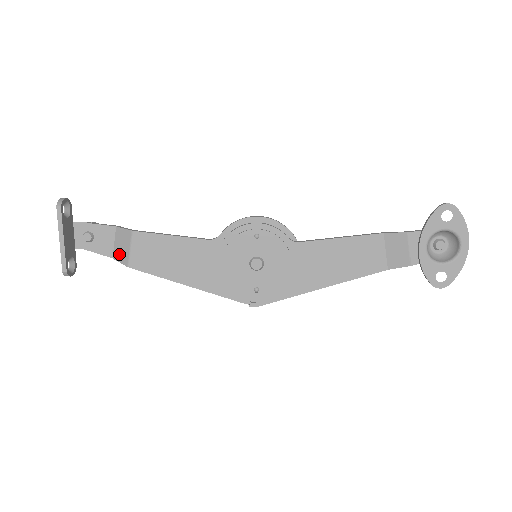
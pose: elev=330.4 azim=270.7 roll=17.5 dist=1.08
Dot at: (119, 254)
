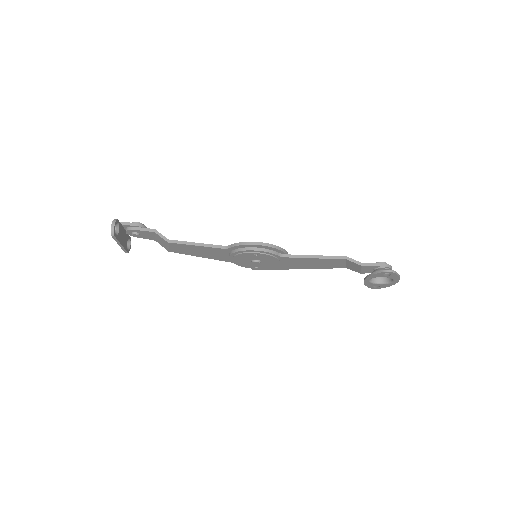
Dot at: (160, 243)
